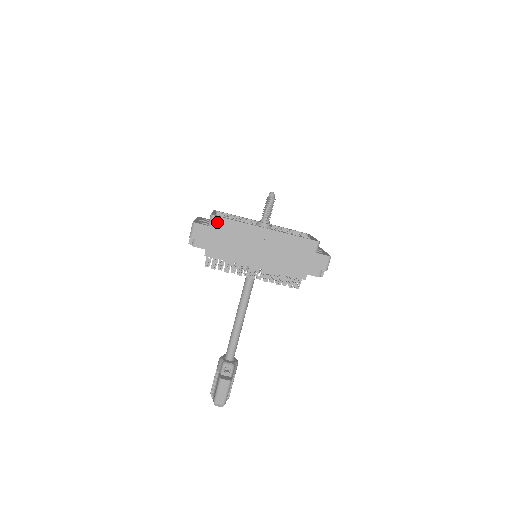
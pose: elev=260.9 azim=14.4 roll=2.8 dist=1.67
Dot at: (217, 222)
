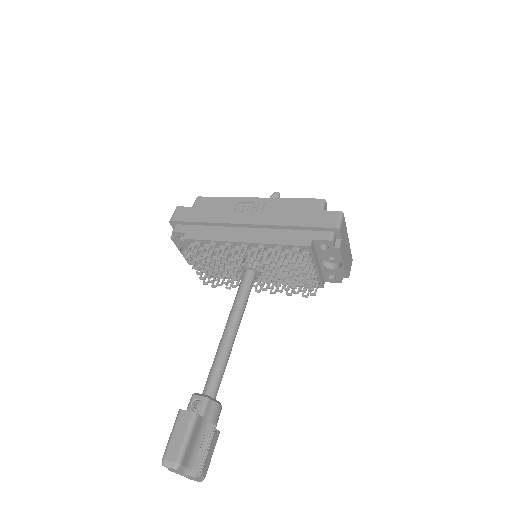
Dot at: (201, 202)
